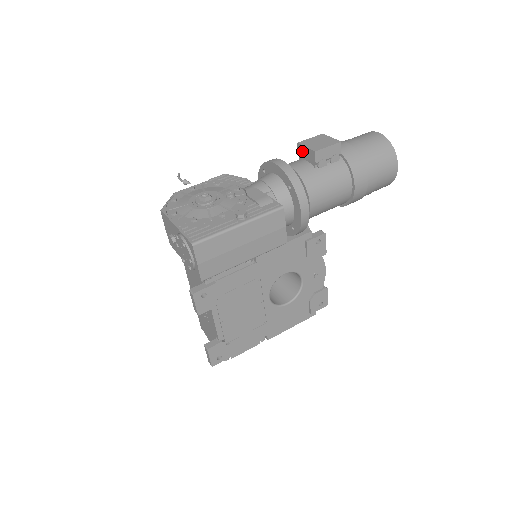
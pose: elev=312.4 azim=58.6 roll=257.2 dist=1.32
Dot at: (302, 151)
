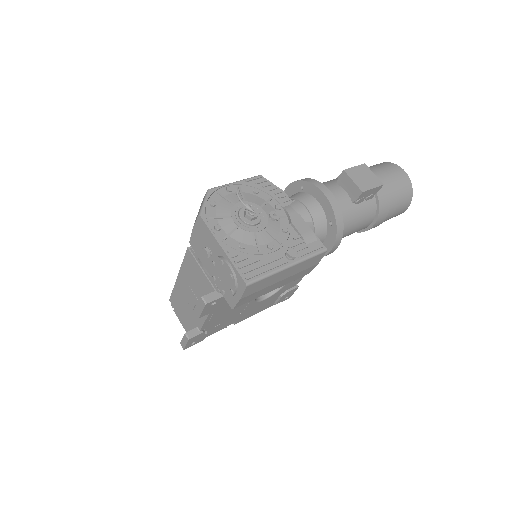
Dot at: (345, 180)
